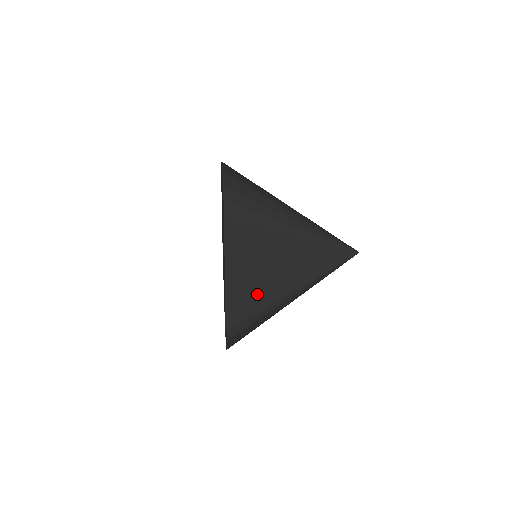
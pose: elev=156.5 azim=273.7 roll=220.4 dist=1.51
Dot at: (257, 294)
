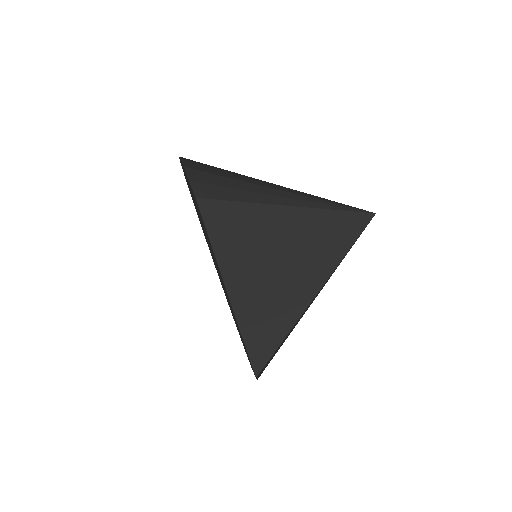
Dot at: (274, 311)
